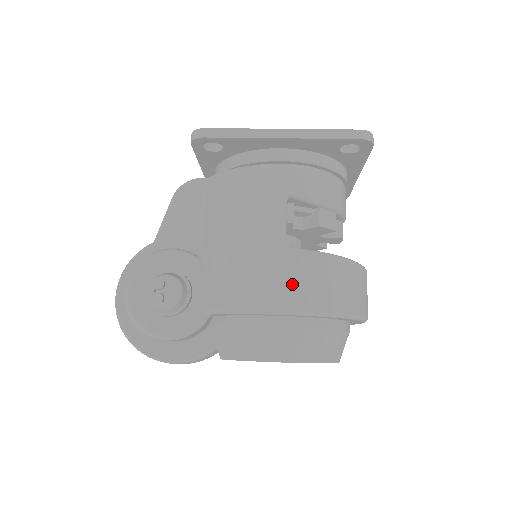
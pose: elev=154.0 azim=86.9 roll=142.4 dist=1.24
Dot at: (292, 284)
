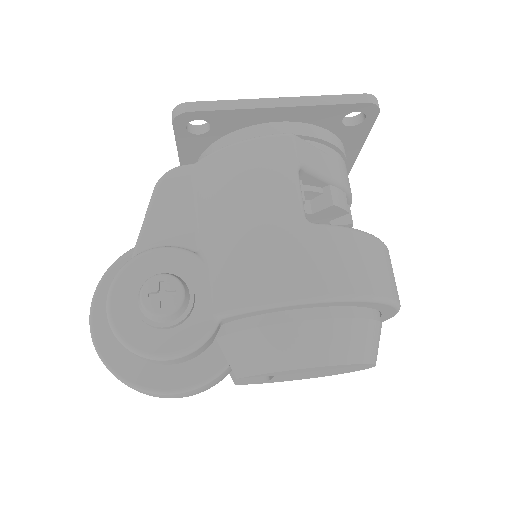
Dot at: (322, 265)
